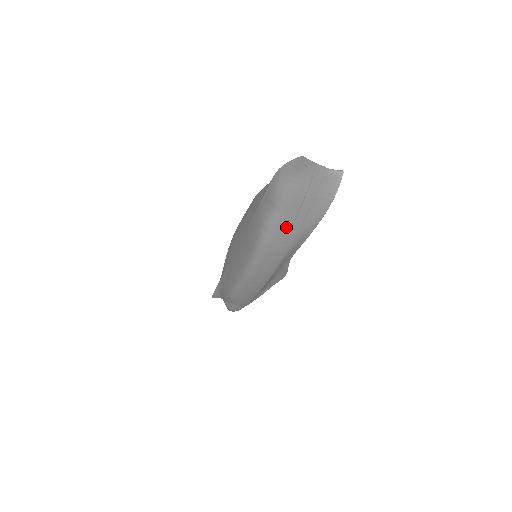
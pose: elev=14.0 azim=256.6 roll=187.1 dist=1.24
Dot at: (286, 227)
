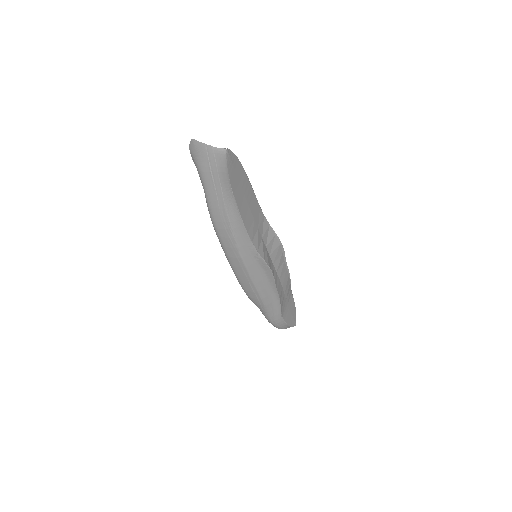
Dot at: (215, 202)
